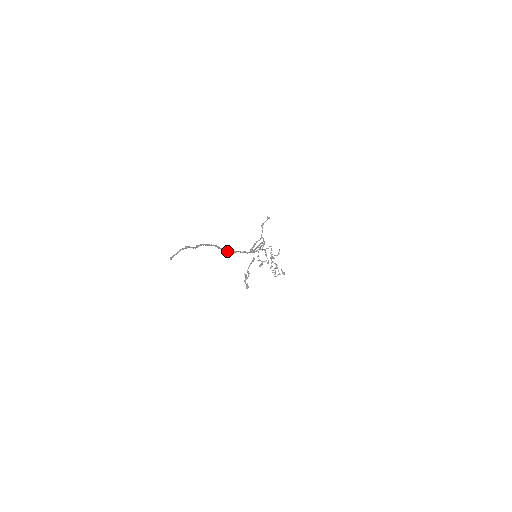
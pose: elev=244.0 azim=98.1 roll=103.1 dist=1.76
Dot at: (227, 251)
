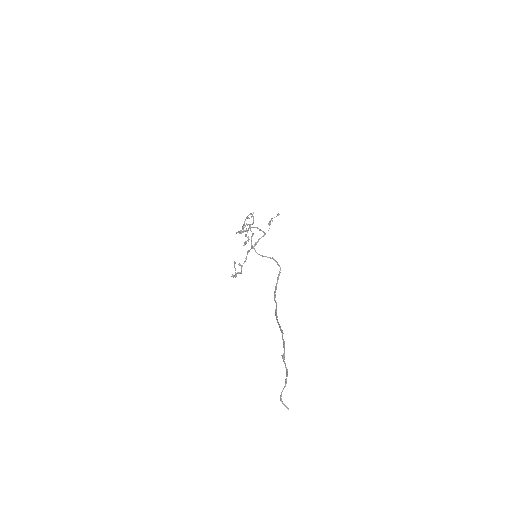
Dot at: occluded
